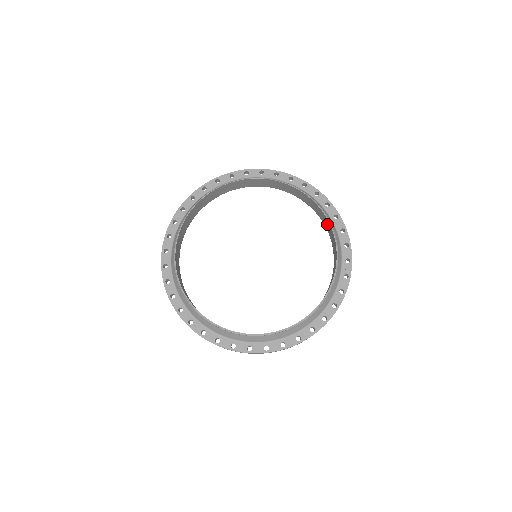
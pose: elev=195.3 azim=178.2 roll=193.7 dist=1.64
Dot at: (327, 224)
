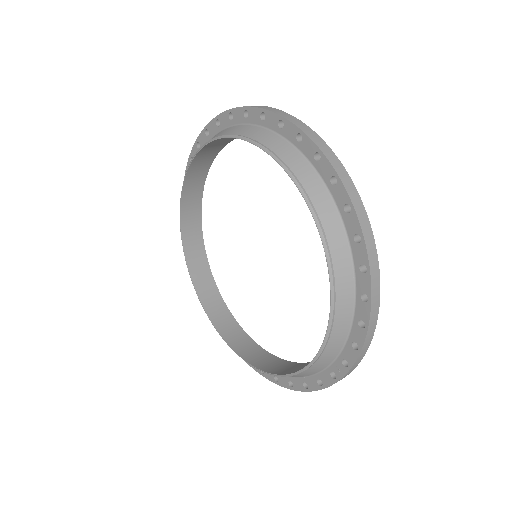
Dot at: (340, 299)
